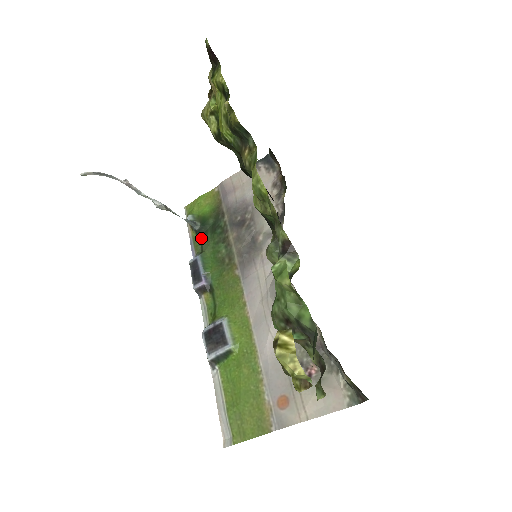
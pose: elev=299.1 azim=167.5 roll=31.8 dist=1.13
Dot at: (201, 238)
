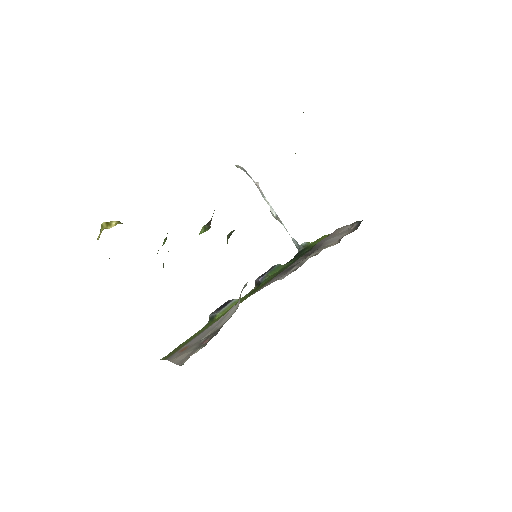
Dot at: (294, 258)
